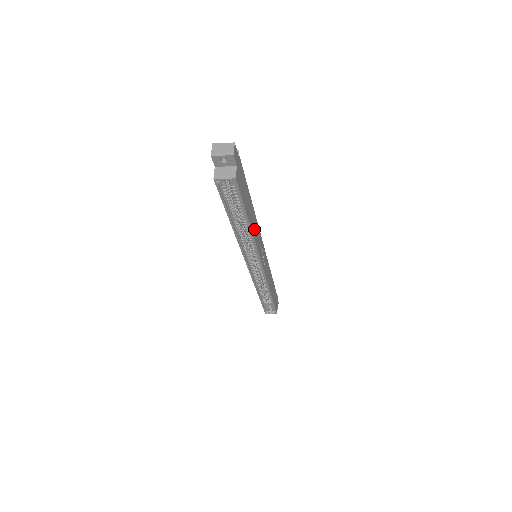
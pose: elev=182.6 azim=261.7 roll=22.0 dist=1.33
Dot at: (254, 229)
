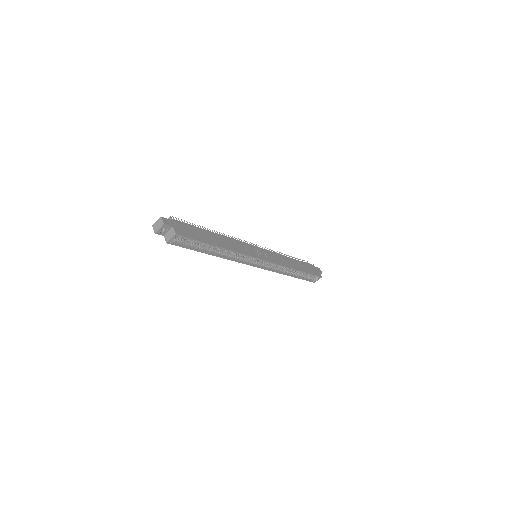
Dot at: (229, 245)
